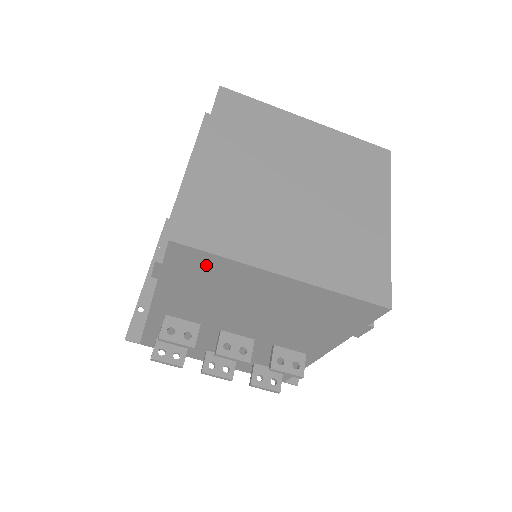
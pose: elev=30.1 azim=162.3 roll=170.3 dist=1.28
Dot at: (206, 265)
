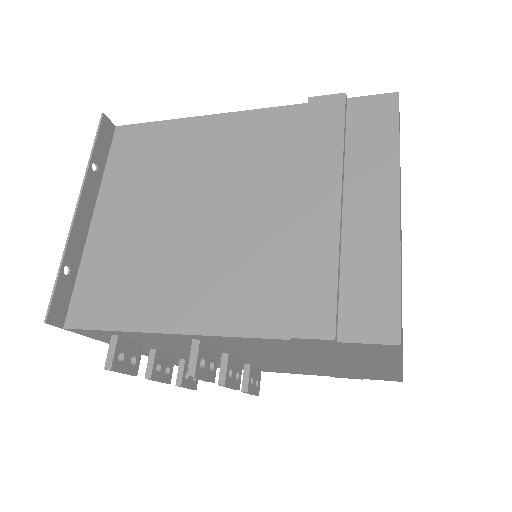
Dot at: (371, 353)
